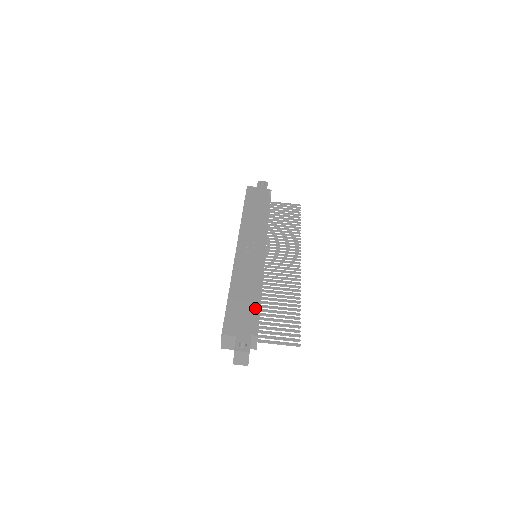
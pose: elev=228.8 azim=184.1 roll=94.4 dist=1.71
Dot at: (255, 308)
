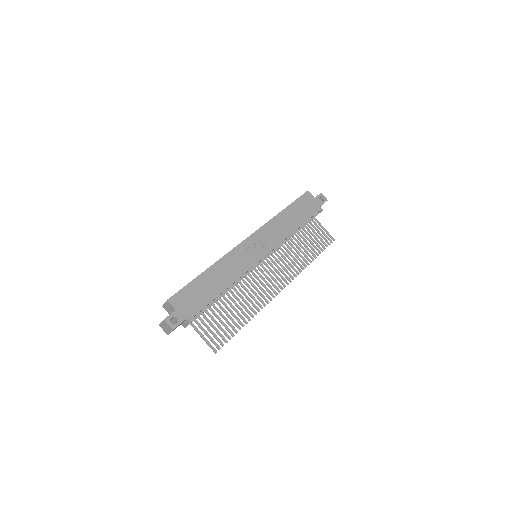
Dot at: (210, 300)
